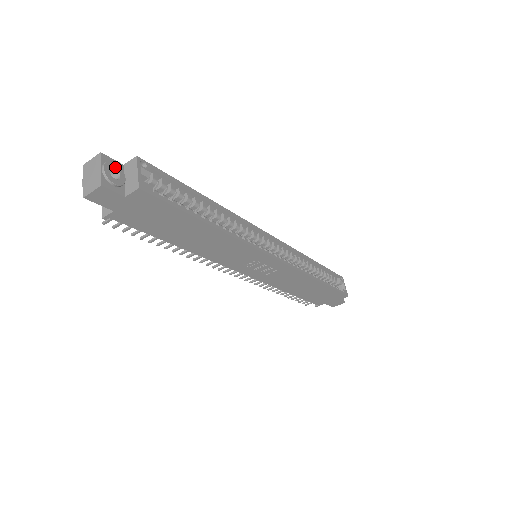
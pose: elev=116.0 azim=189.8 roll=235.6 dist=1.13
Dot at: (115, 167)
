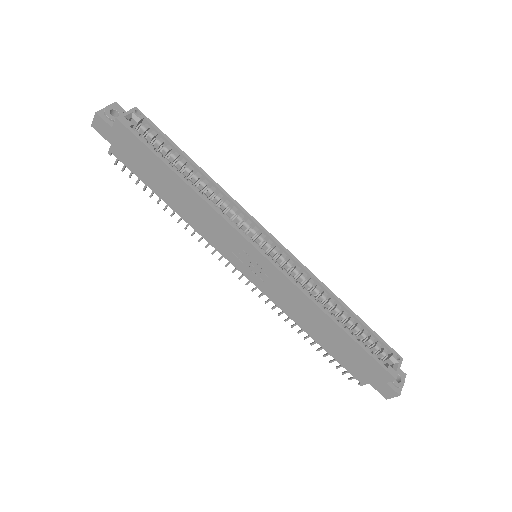
Dot at: (119, 111)
